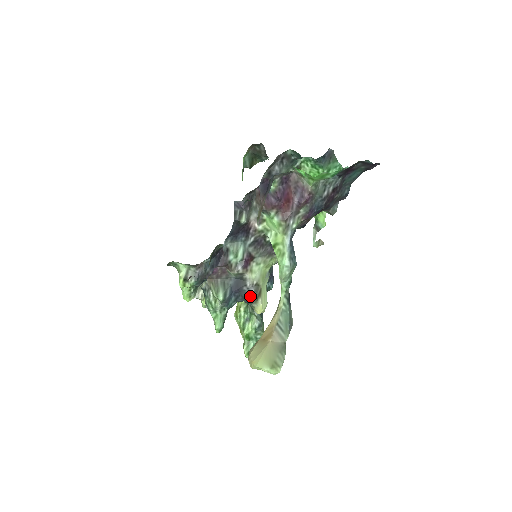
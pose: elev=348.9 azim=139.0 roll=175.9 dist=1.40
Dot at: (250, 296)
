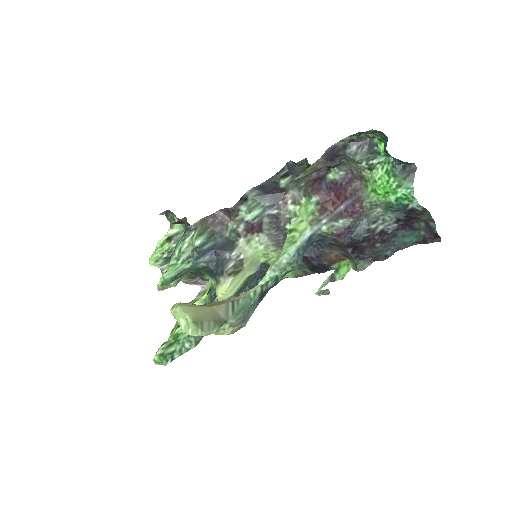
Dot at: (226, 266)
